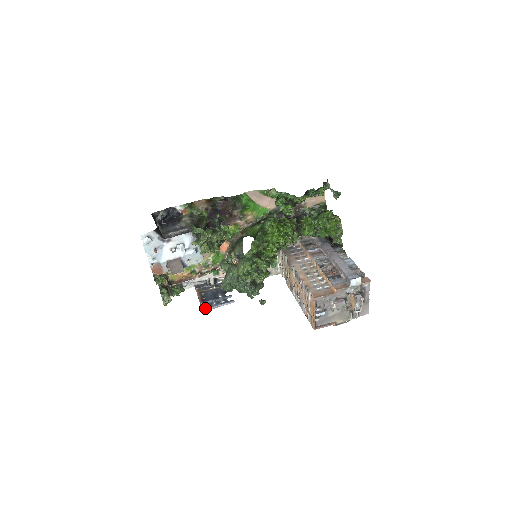
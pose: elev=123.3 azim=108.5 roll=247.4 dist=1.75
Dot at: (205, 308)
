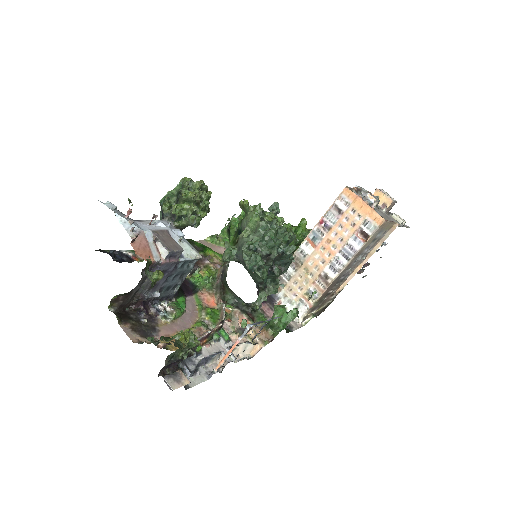
Dot at: (250, 324)
